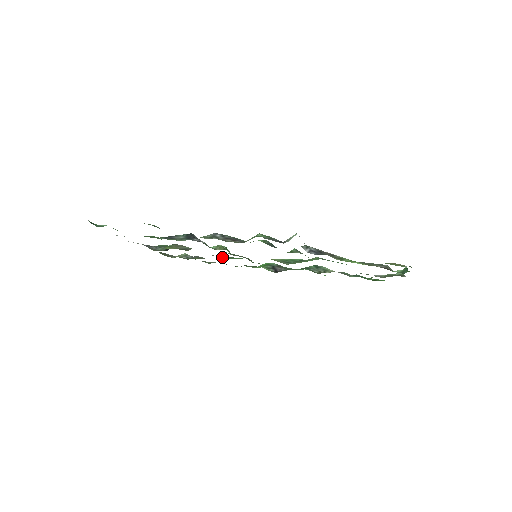
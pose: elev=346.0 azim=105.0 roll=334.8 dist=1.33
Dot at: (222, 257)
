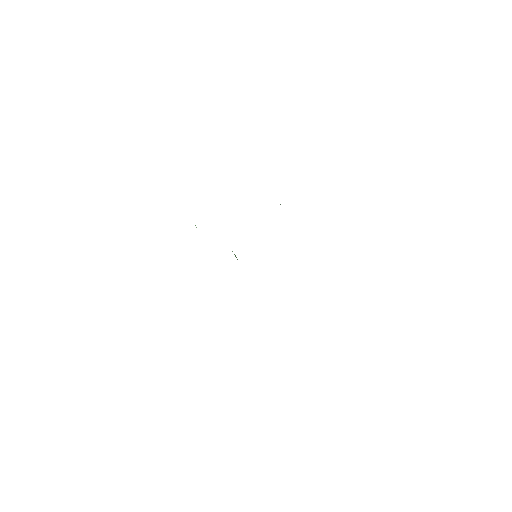
Dot at: occluded
